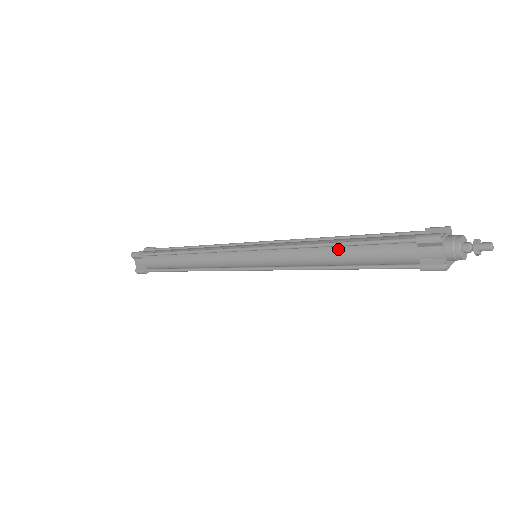
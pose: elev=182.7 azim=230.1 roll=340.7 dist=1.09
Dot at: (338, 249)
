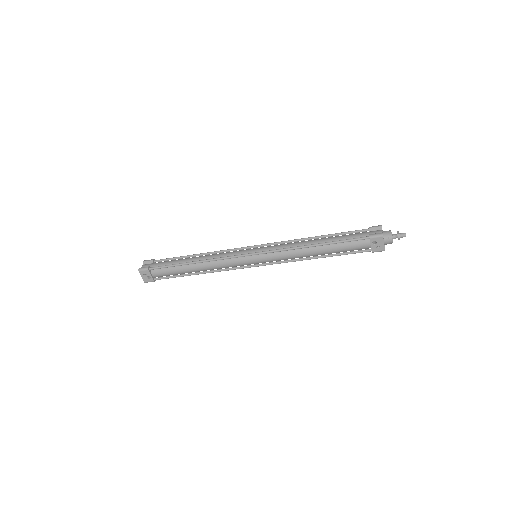
Dot at: (321, 238)
